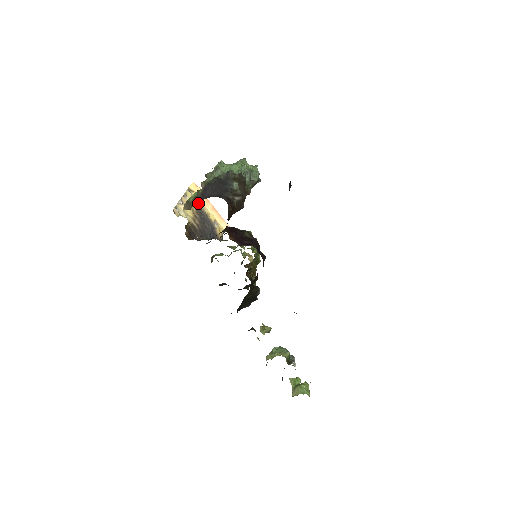
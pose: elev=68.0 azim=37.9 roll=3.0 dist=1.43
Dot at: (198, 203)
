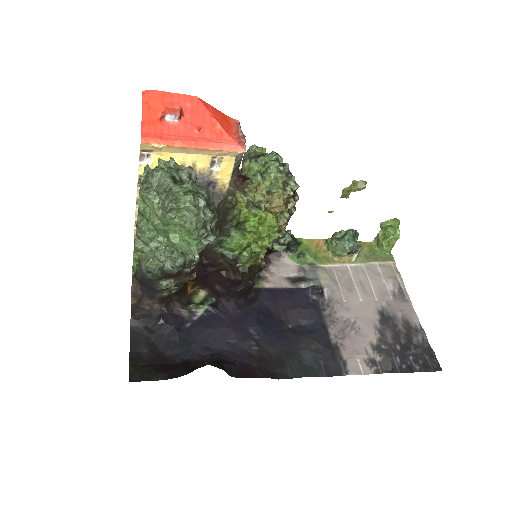
Dot at: occluded
